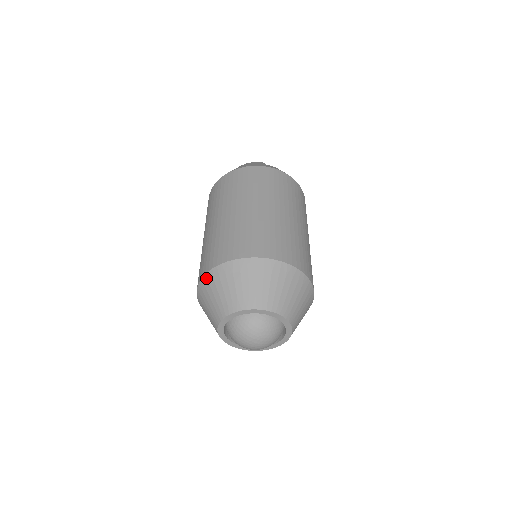
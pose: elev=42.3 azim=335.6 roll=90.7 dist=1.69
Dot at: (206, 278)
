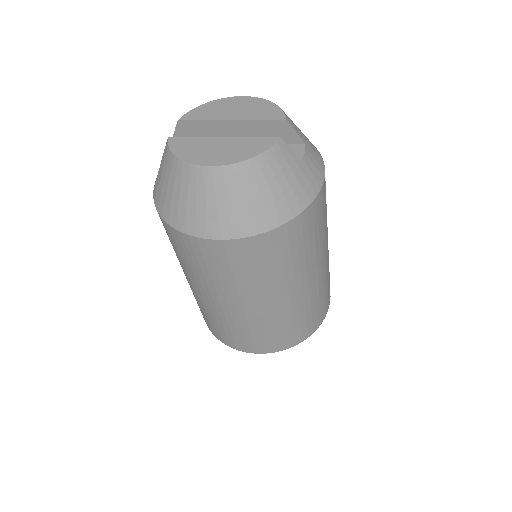
Dot at: occluded
